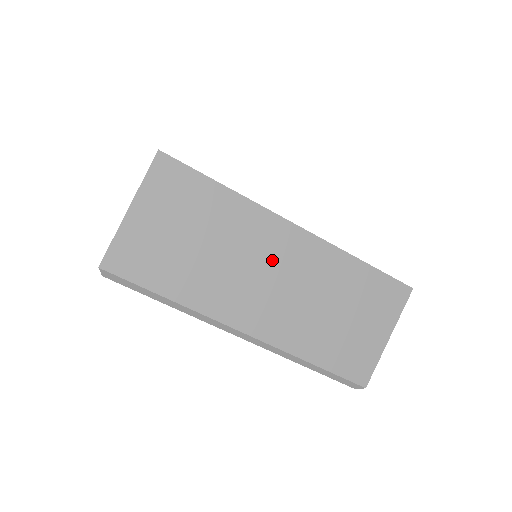
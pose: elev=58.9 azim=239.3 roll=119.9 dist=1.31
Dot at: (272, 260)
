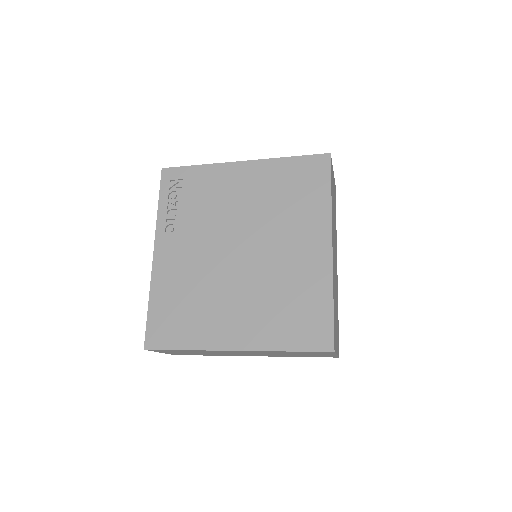
Dot at: occluded
